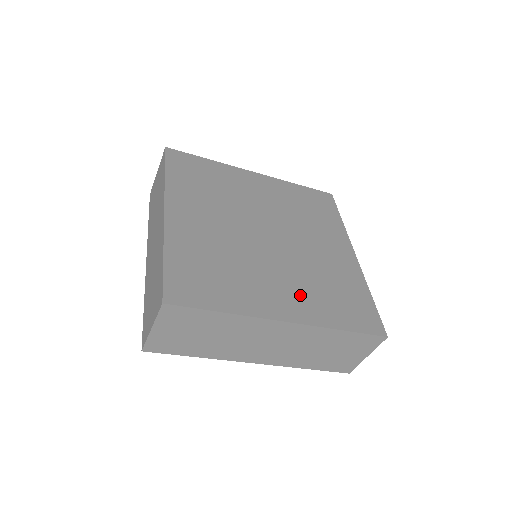
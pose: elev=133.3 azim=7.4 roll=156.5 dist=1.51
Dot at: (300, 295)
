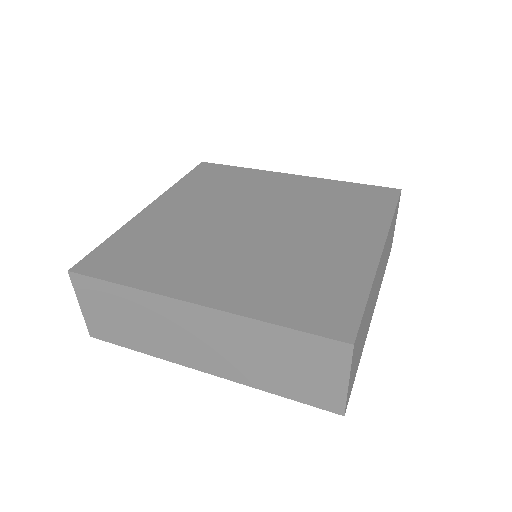
Dot at: (241, 281)
